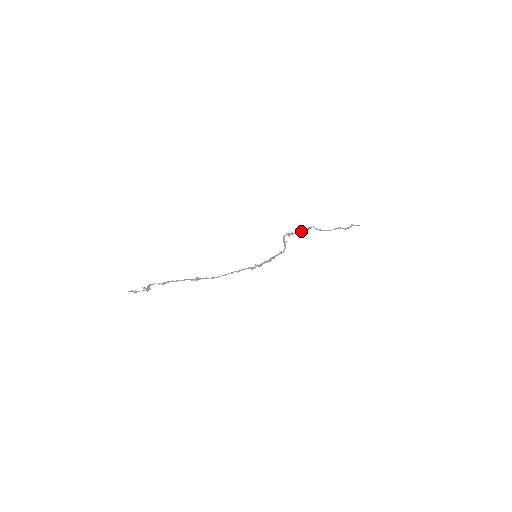
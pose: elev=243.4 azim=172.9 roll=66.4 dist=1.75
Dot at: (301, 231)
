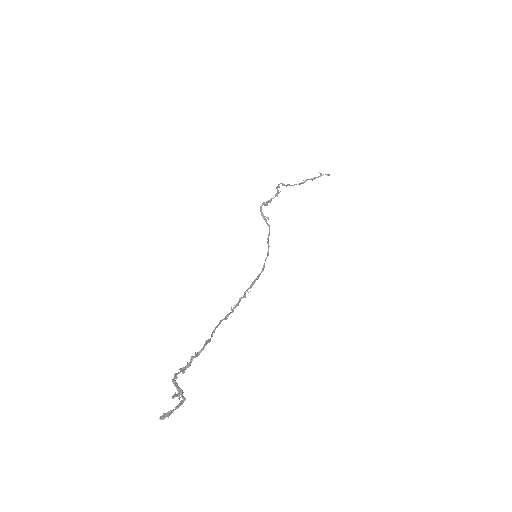
Dot at: (276, 195)
